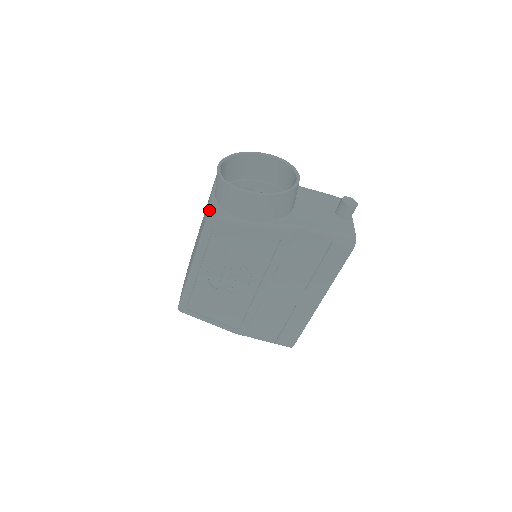
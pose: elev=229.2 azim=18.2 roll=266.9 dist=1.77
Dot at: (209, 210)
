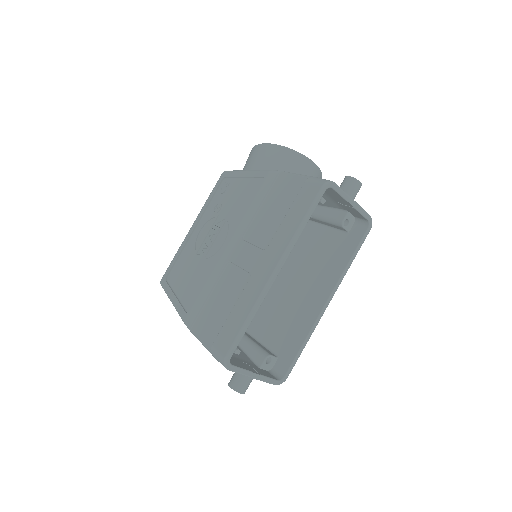
Dot at: occluded
